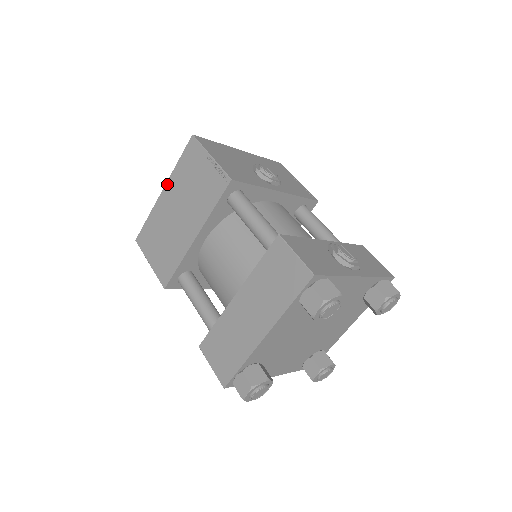
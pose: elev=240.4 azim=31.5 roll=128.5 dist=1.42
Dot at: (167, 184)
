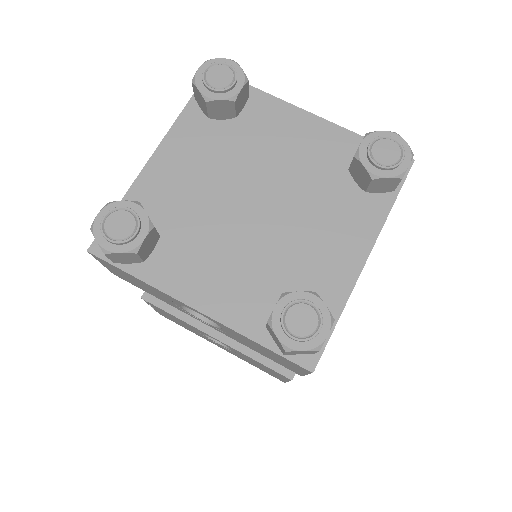
Dot at: occluded
